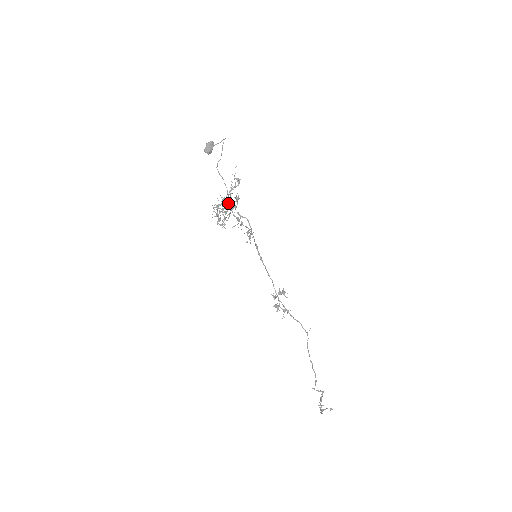
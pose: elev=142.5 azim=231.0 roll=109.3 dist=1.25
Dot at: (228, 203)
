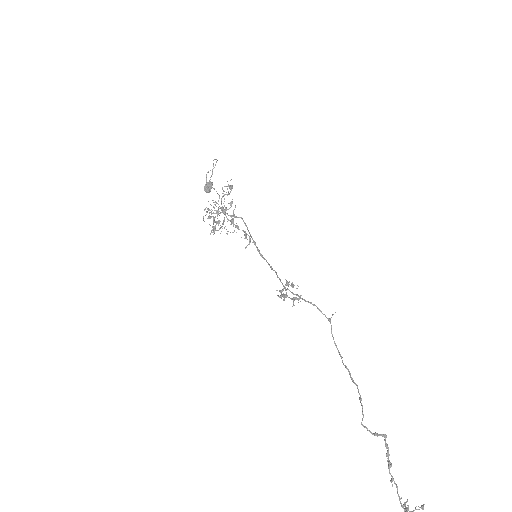
Dot at: (221, 207)
